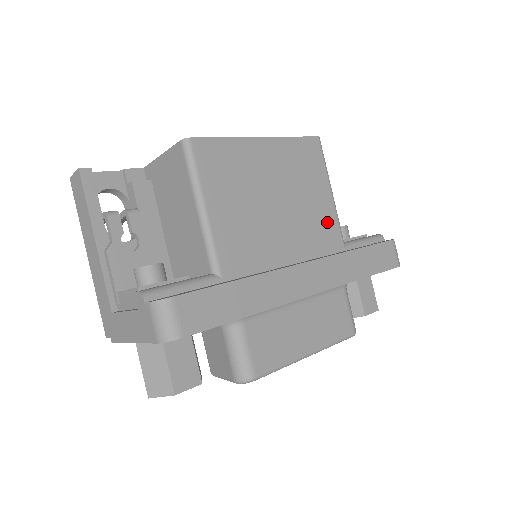
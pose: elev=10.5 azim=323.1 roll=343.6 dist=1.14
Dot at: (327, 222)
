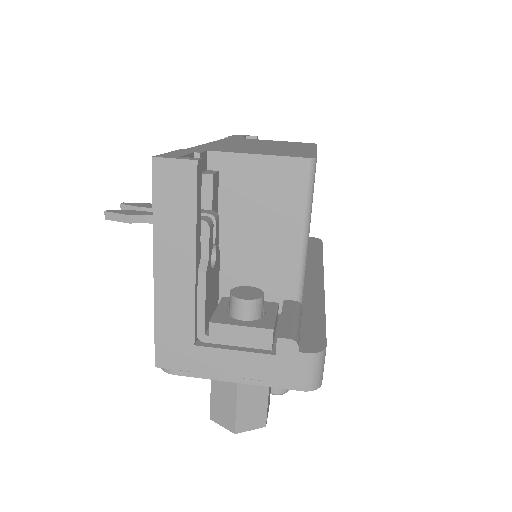
Dot at: occluded
